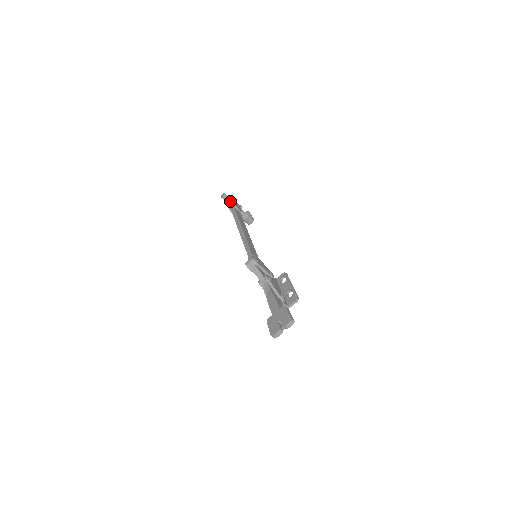
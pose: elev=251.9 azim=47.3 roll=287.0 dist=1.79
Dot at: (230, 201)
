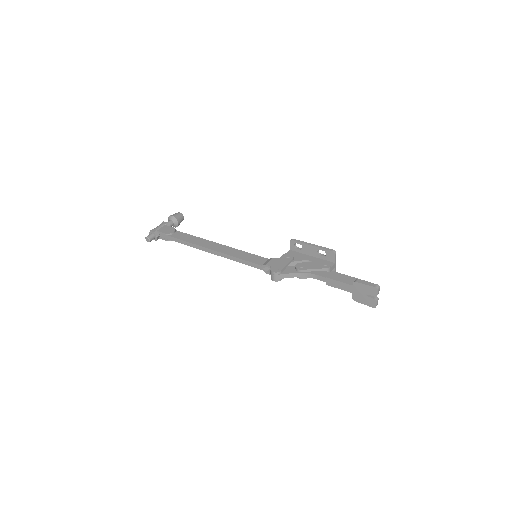
Dot at: (157, 235)
